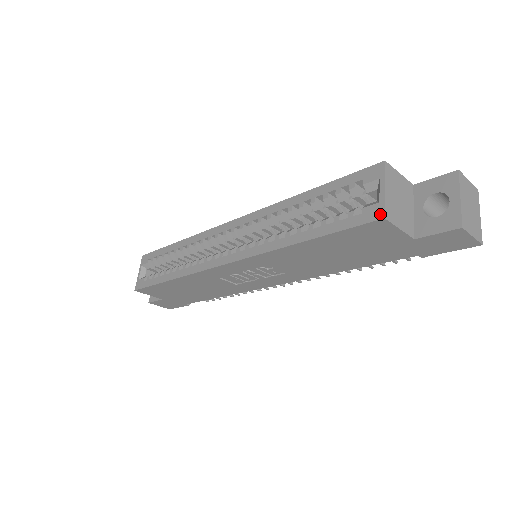
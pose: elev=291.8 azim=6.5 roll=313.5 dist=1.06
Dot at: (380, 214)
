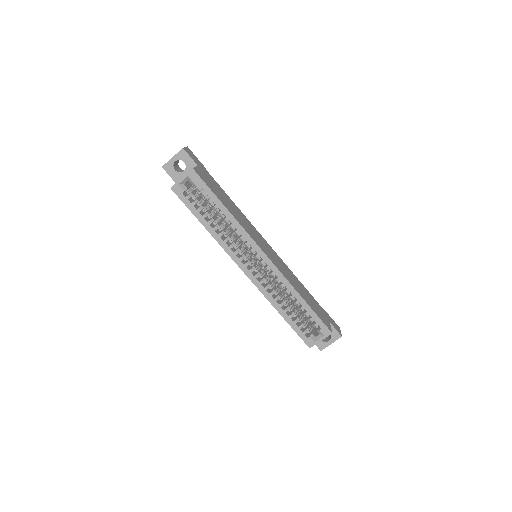
Dot at: (311, 346)
